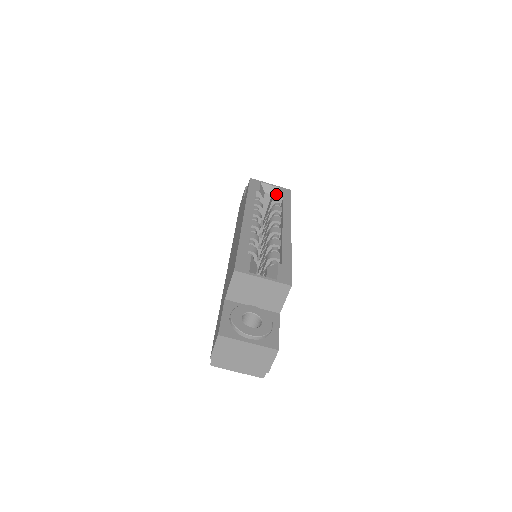
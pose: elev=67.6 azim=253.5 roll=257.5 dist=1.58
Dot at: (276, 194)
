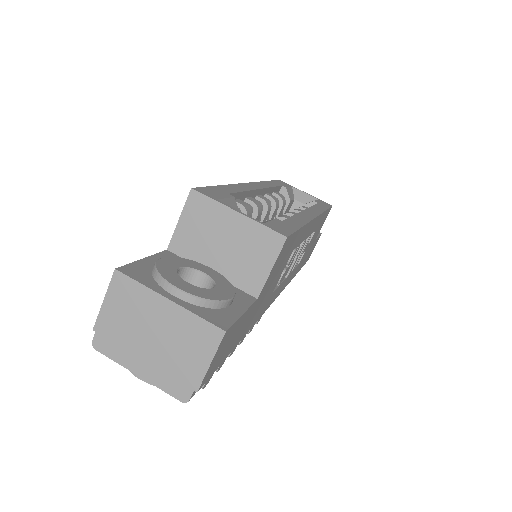
Dot at: occluded
